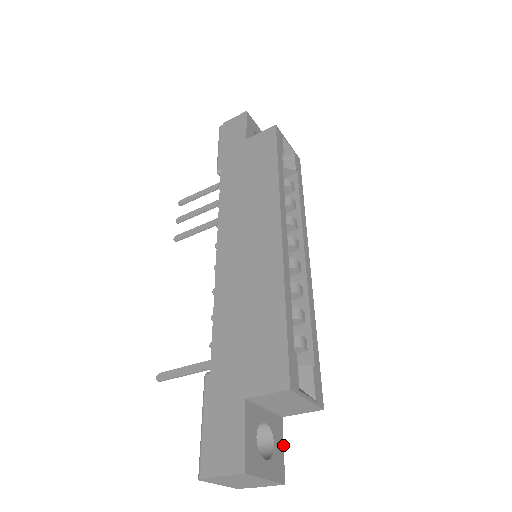
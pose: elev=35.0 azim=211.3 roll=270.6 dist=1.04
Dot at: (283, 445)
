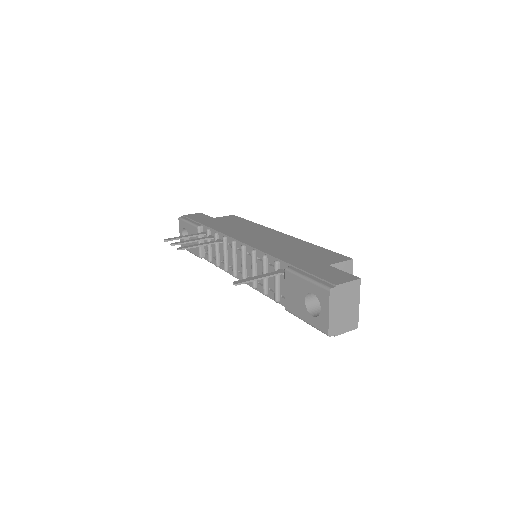
Dot at: occluded
